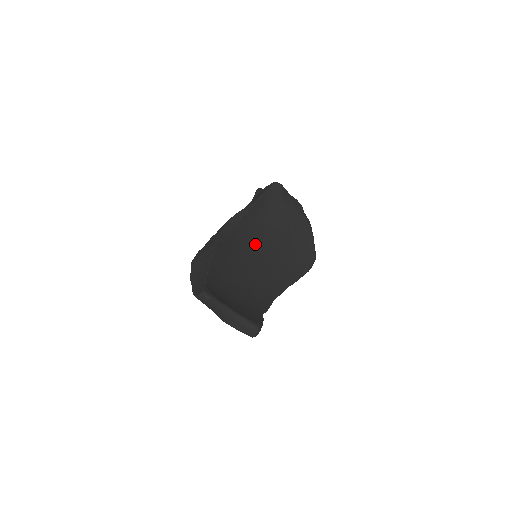
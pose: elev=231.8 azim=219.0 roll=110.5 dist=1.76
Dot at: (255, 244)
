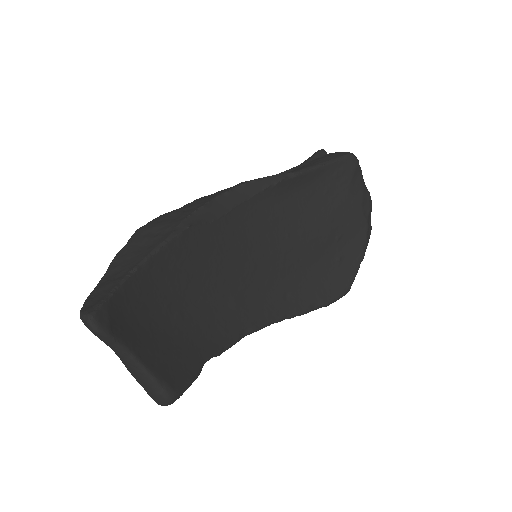
Dot at: (264, 238)
